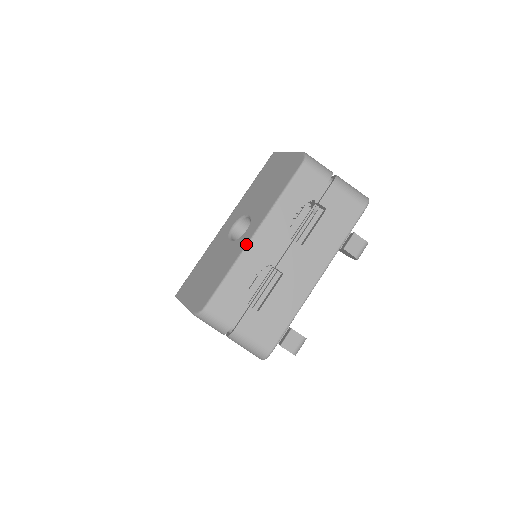
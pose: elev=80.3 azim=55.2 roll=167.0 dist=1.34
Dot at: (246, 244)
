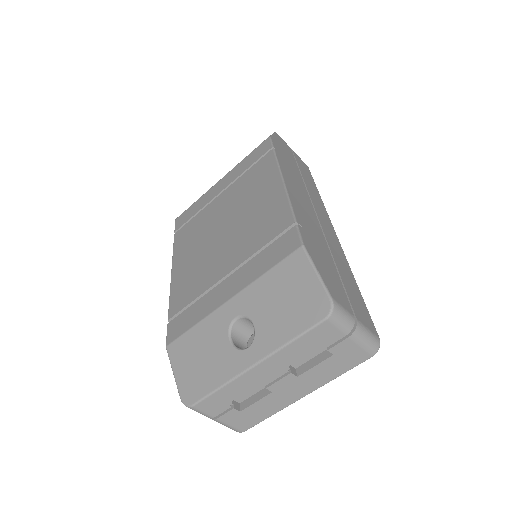
Dot at: (243, 371)
